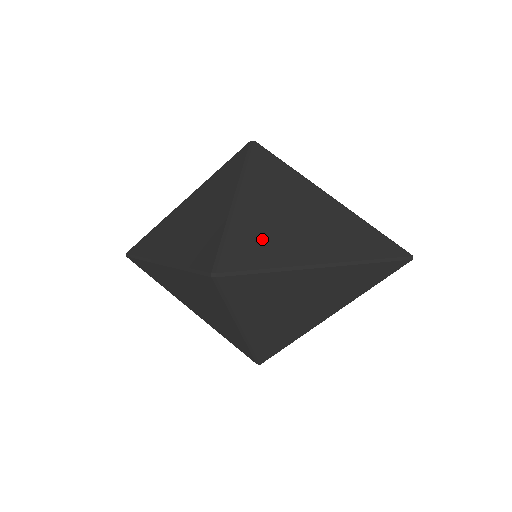
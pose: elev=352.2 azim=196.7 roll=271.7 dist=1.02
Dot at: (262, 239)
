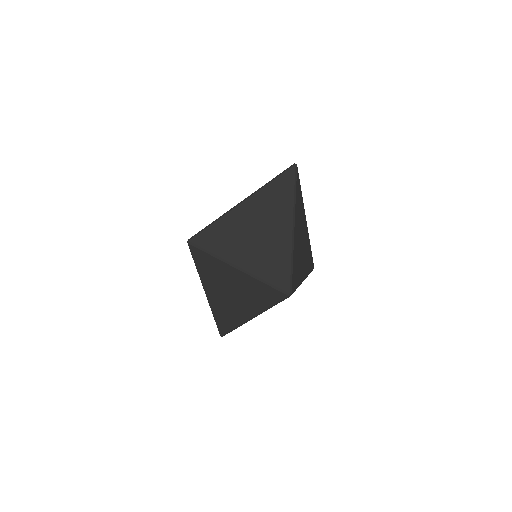
Dot at: occluded
